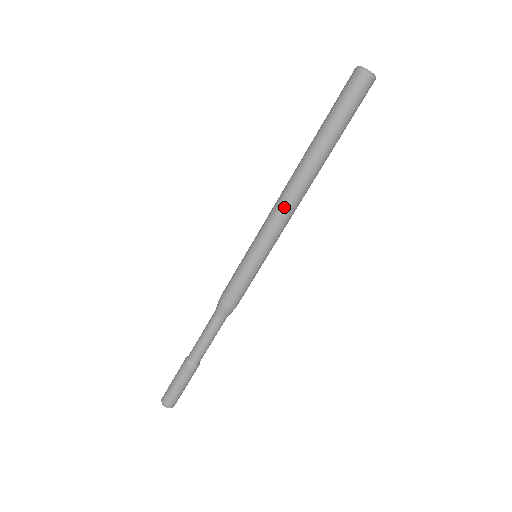
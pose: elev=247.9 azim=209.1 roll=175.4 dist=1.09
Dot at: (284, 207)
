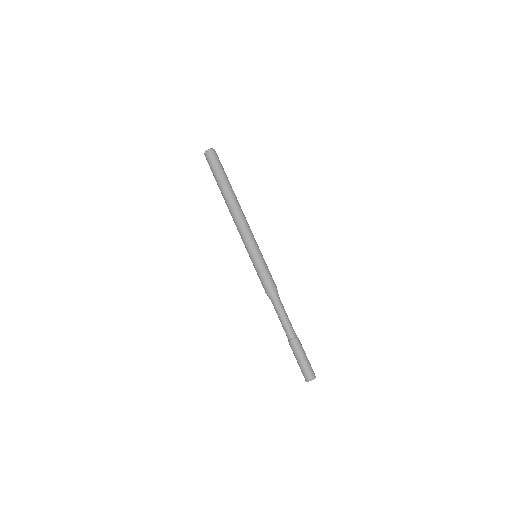
Dot at: (237, 224)
